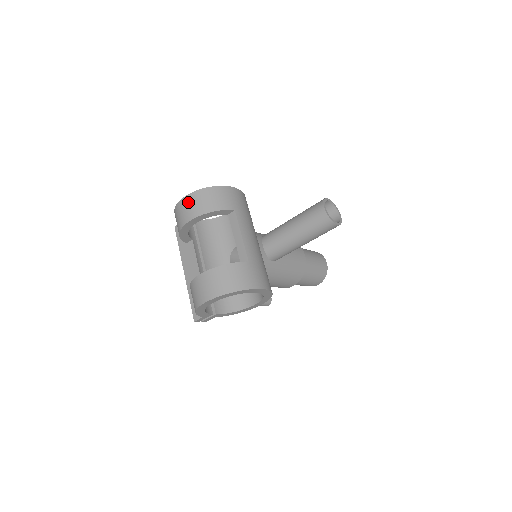
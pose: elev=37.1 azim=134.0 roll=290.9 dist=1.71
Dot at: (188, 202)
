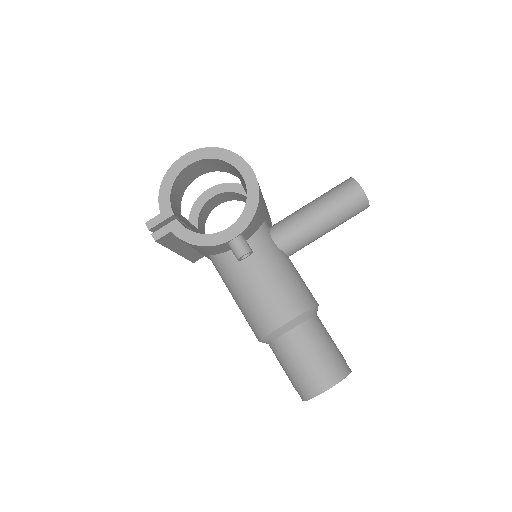
Dot at: occluded
